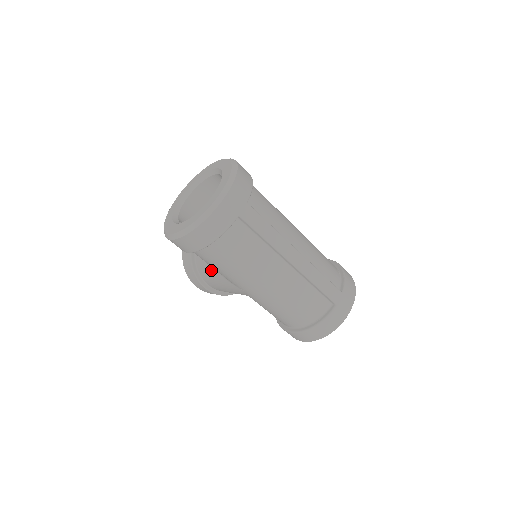
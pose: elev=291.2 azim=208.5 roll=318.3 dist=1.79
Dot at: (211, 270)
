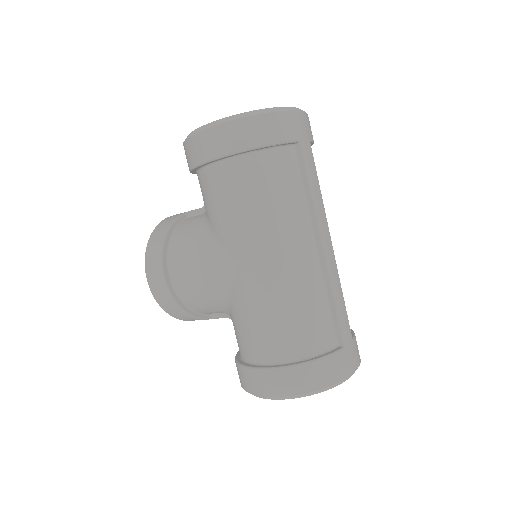
Dot at: (196, 239)
